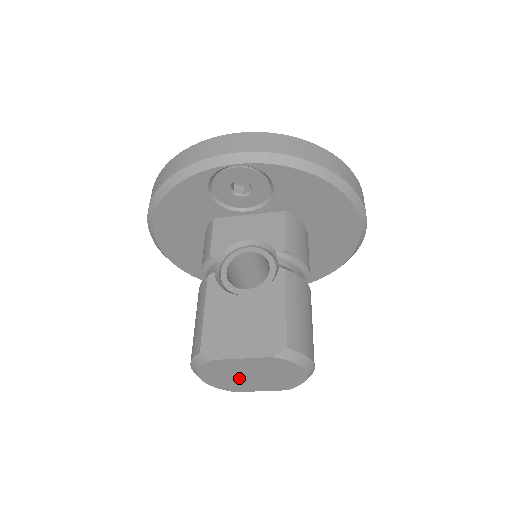
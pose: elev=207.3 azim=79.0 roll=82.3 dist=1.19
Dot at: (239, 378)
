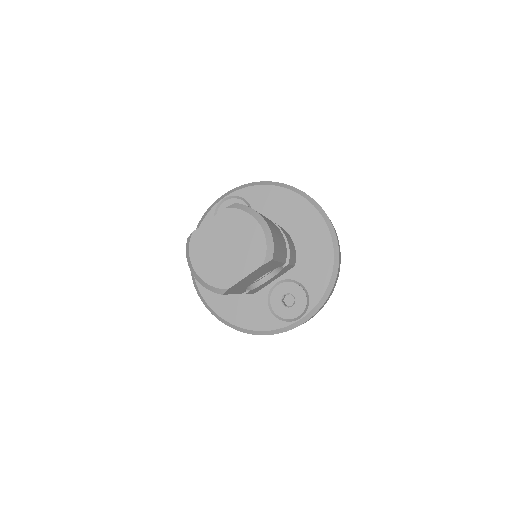
Dot at: (220, 257)
